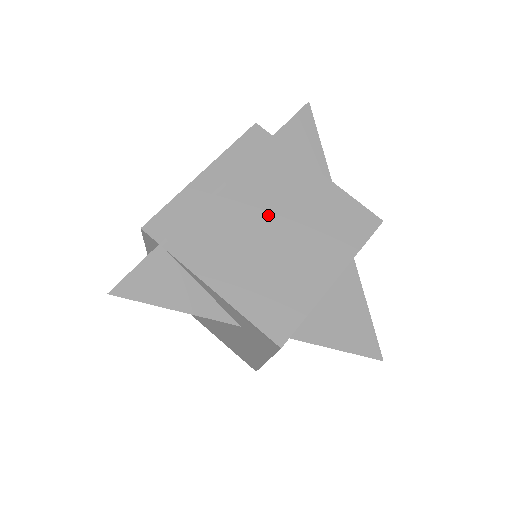
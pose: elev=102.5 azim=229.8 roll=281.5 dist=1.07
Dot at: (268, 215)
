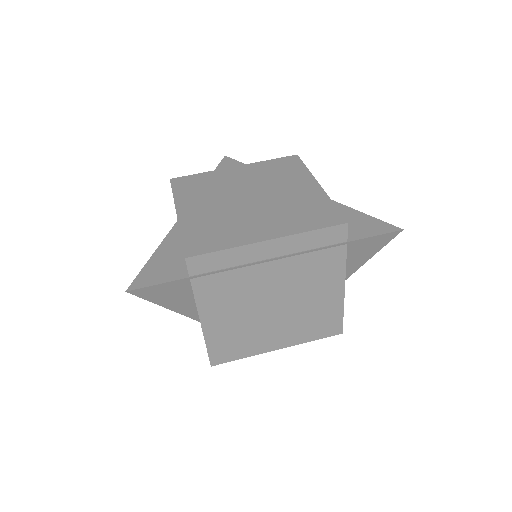
Dot at: (281, 295)
